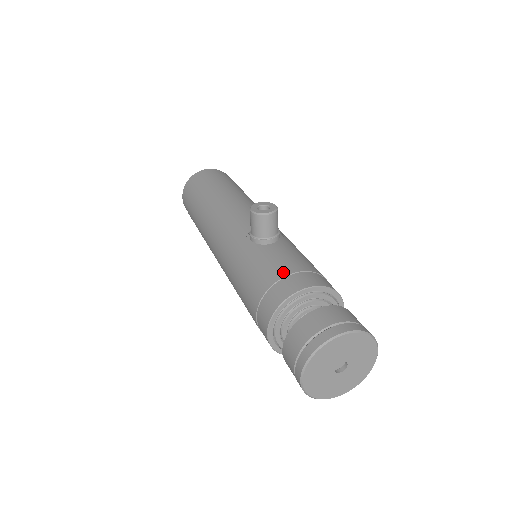
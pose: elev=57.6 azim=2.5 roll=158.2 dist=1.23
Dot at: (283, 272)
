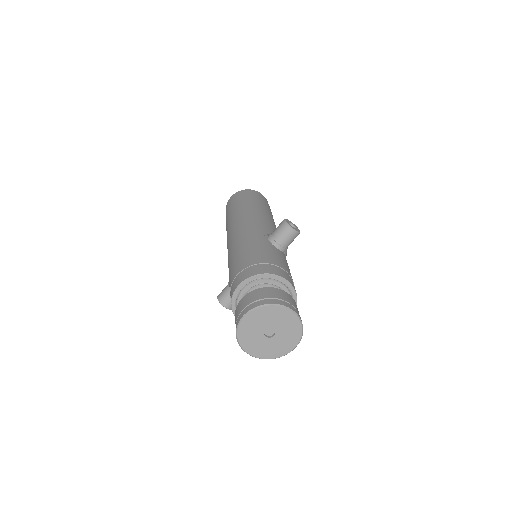
Dot at: (277, 263)
